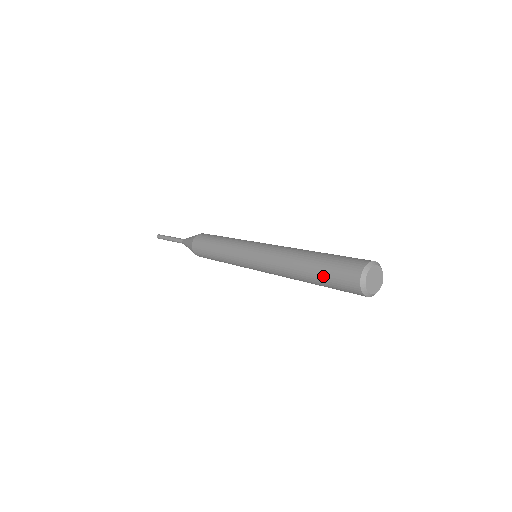
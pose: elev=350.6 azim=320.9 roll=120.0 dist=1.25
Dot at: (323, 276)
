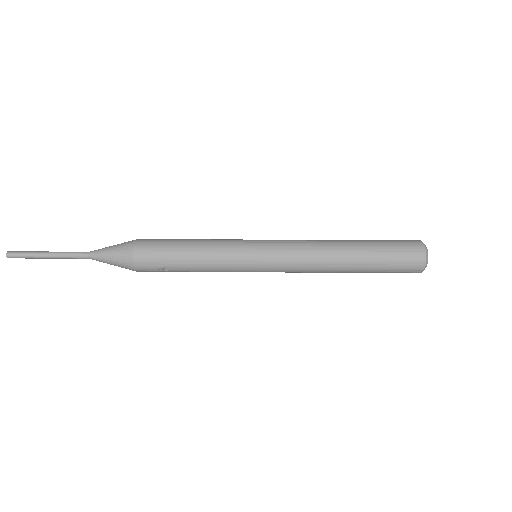
Dot at: (377, 240)
